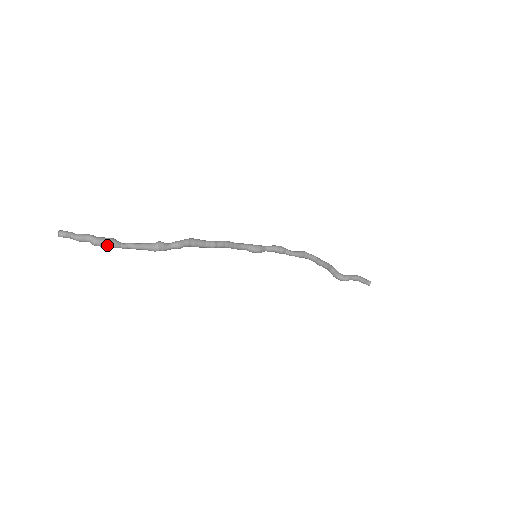
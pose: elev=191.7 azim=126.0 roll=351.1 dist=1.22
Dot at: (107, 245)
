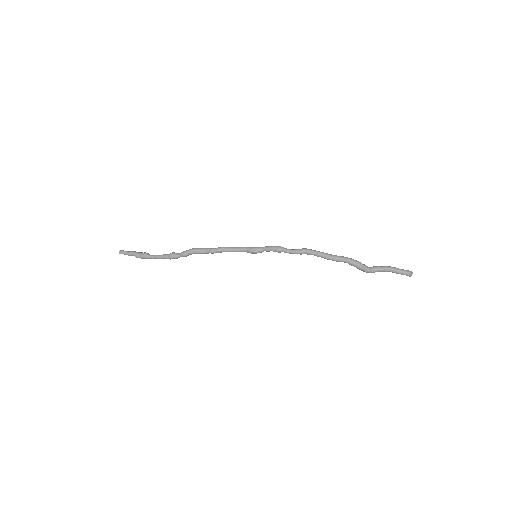
Dot at: (142, 258)
